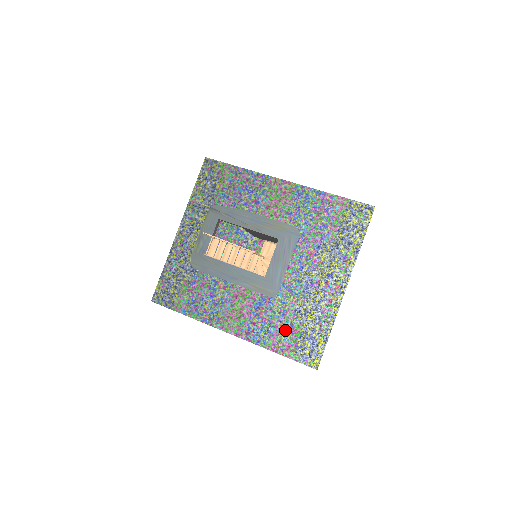
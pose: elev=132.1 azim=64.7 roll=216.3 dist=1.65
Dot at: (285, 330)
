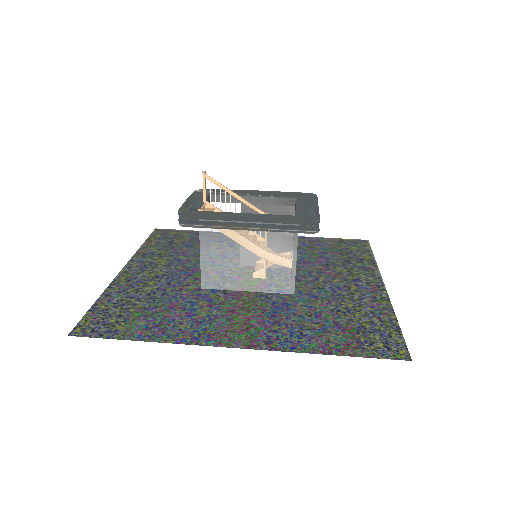
Dot at: (329, 329)
